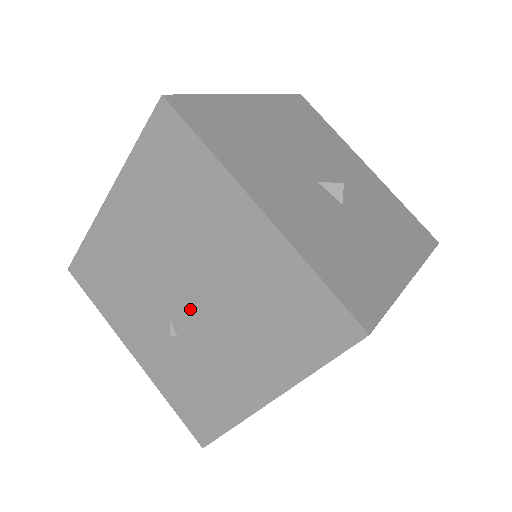
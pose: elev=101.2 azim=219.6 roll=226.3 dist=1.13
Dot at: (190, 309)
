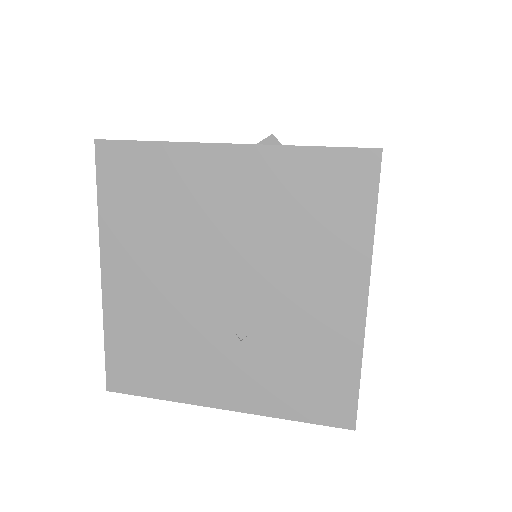
Dot at: (239, 294)
